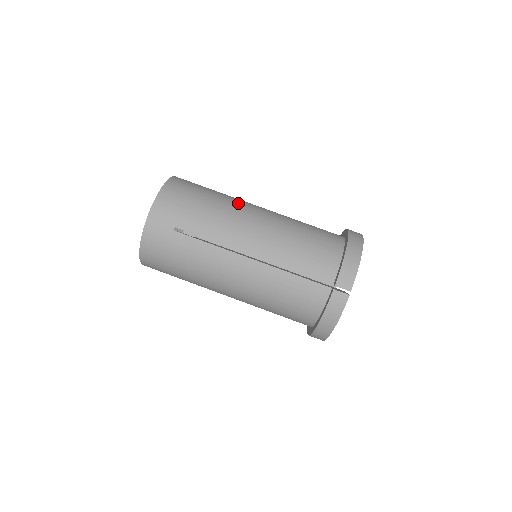
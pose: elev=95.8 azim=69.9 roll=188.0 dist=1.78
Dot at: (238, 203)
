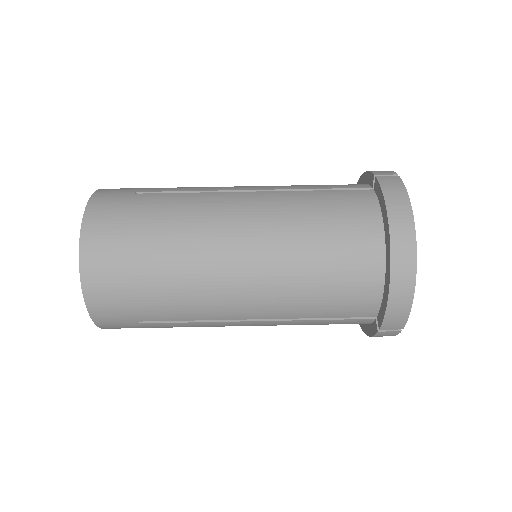
Dot at: occluded
